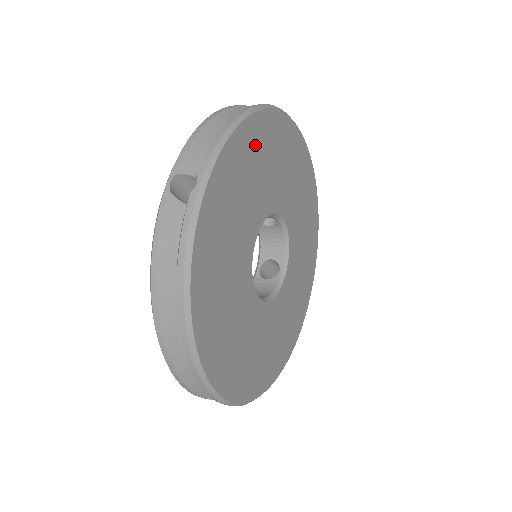
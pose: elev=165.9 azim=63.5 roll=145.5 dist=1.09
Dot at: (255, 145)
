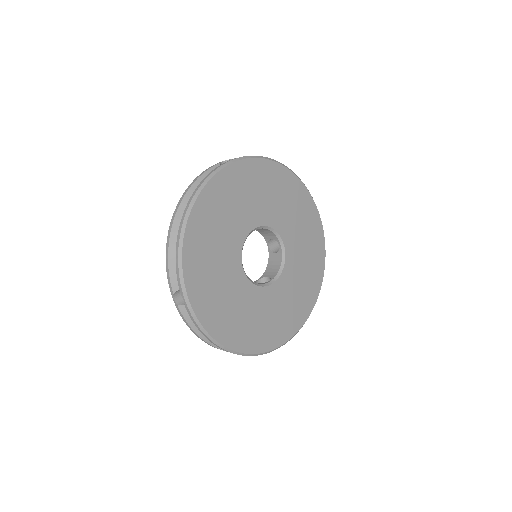
Dot at: (202, 235)
